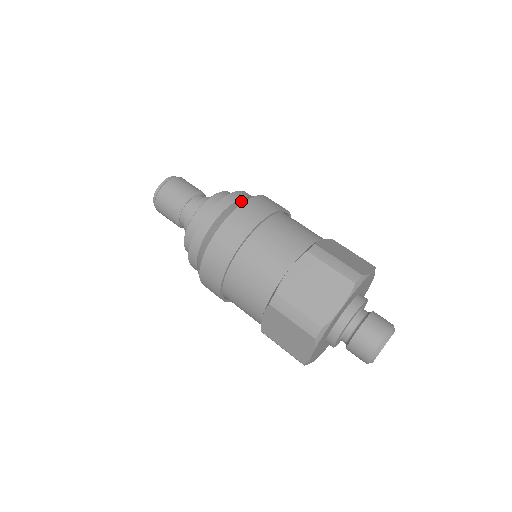
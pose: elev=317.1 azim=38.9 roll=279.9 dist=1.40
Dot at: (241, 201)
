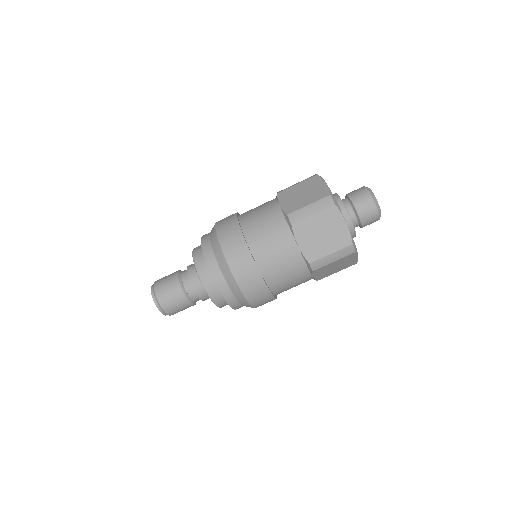
Dot at: occluded
